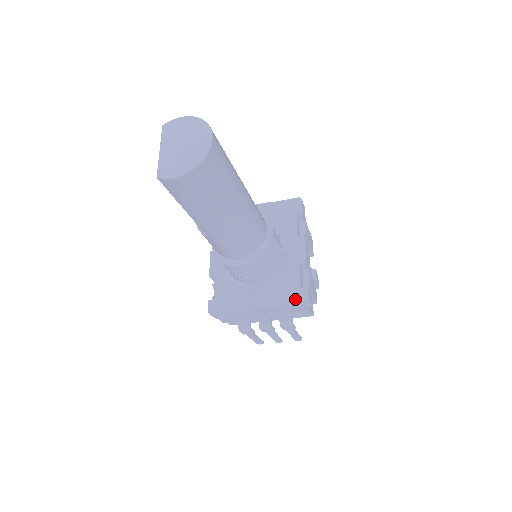
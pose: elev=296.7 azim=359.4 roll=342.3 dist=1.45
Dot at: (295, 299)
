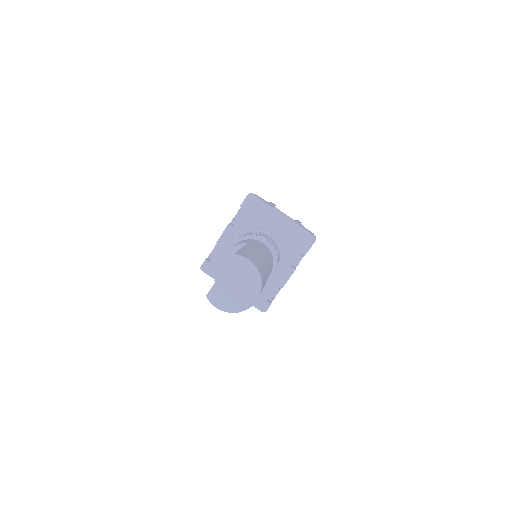
Dot at: (258, 305)
